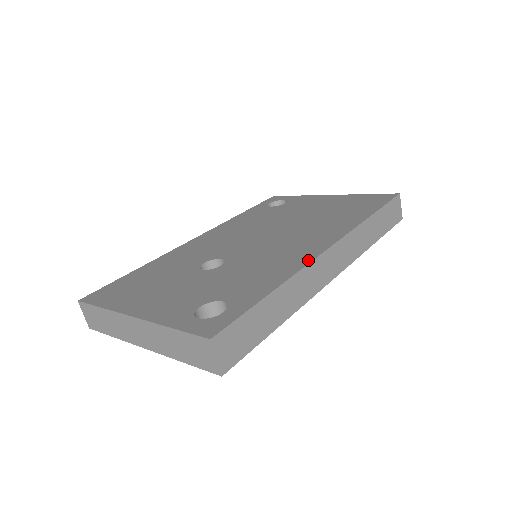
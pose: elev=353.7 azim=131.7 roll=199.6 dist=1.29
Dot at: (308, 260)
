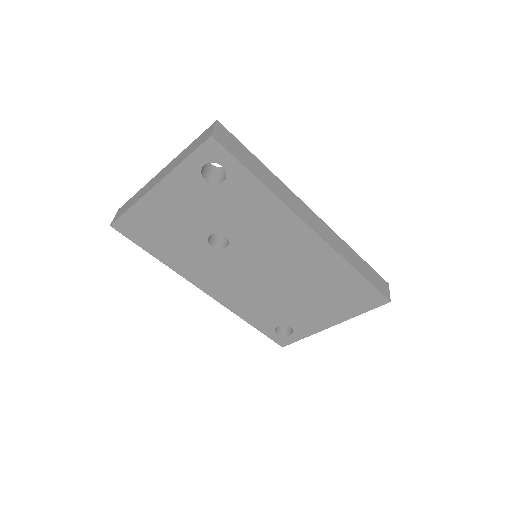
Dot at: occluded
